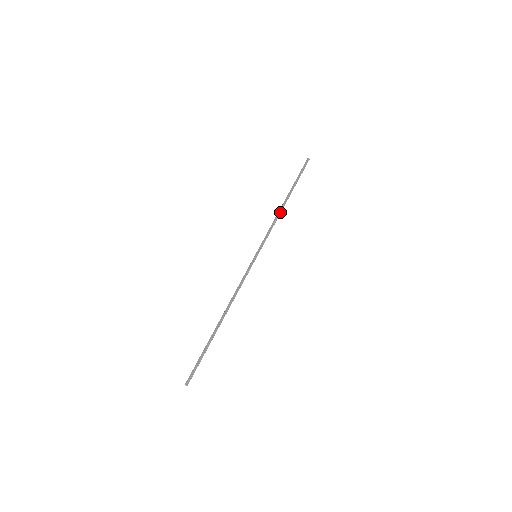
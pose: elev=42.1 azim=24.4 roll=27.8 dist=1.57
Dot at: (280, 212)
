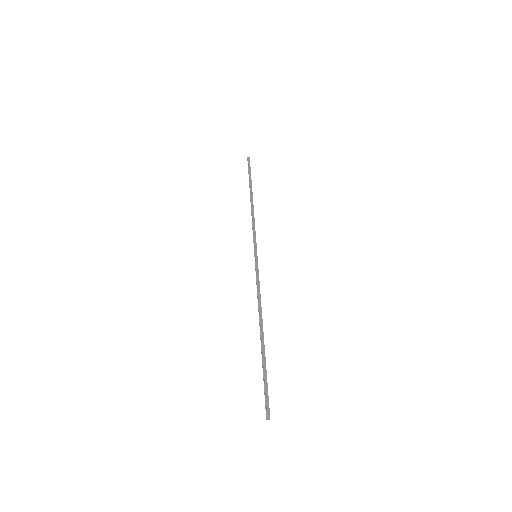
Dot at: (253, 209)
